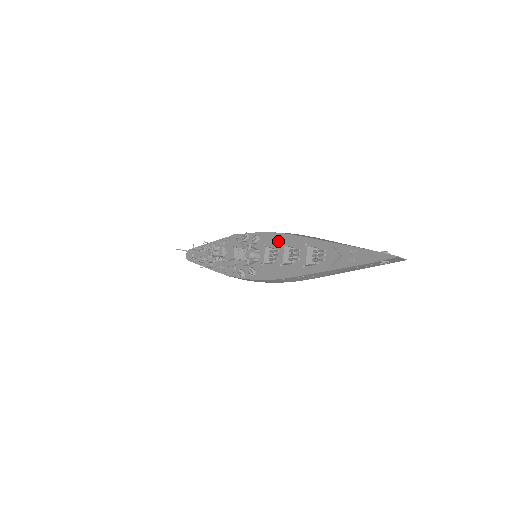
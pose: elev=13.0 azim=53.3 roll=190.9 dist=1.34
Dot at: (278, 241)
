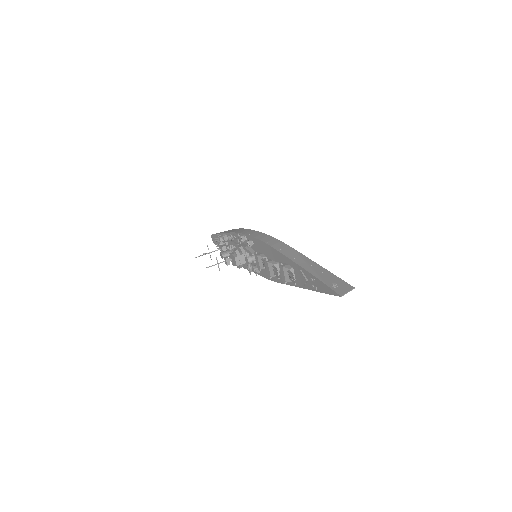
Dot at: (265, 249)
